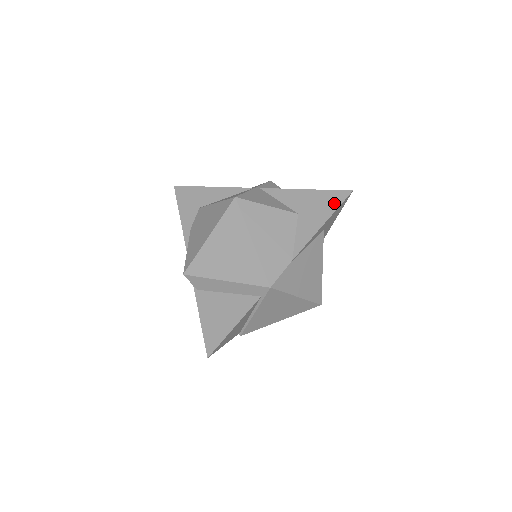
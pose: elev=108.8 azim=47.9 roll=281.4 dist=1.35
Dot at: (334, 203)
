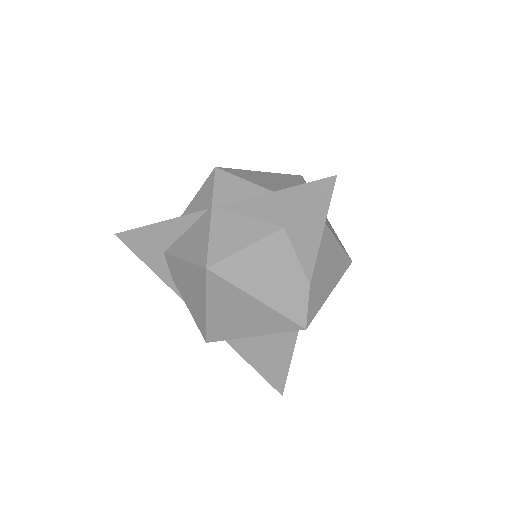
Dot at: (321, 200)
